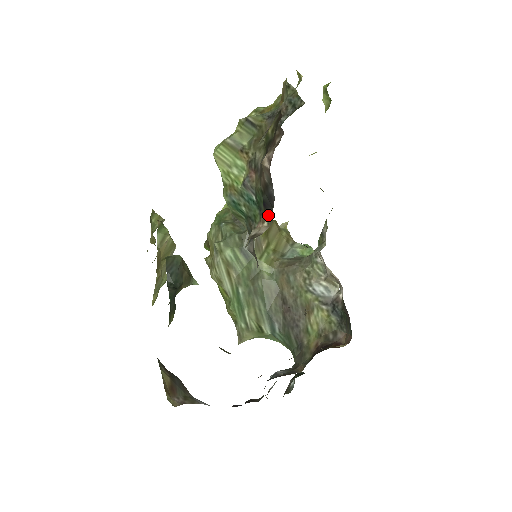
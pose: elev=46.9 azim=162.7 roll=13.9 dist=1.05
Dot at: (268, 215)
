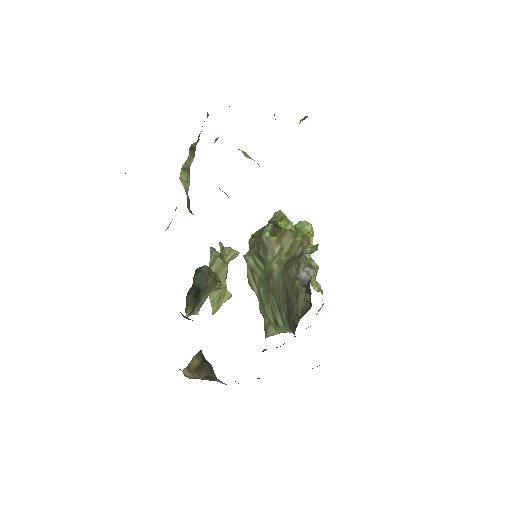
Dot at: occluded
